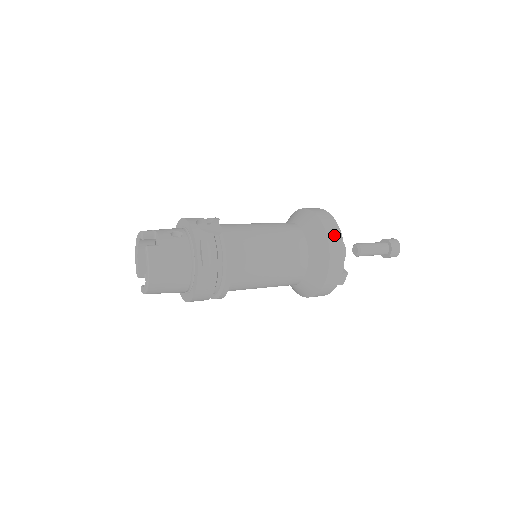
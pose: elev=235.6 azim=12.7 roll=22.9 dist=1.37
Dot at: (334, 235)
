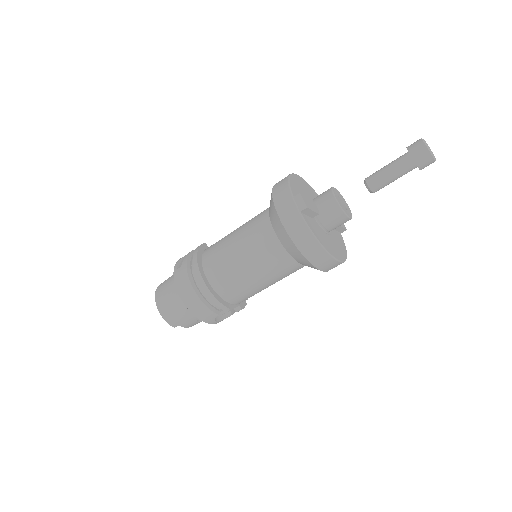
Dot at: occluded
